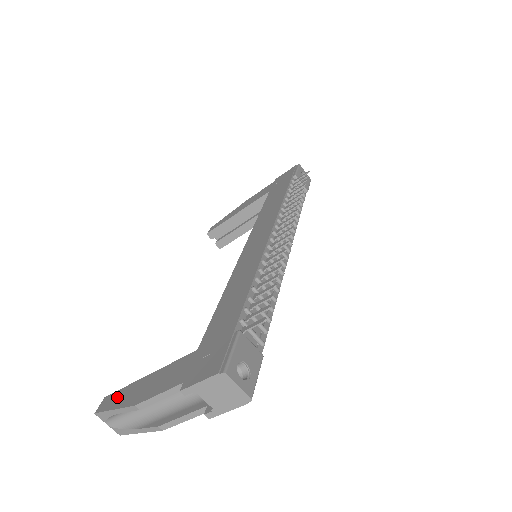
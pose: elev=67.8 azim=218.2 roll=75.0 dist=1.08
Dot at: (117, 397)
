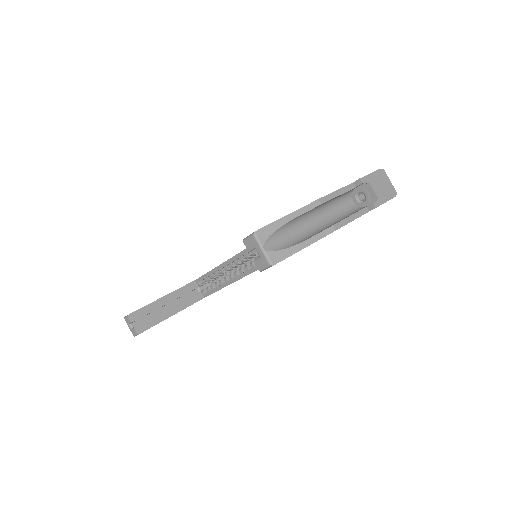
Dot at: occluded
